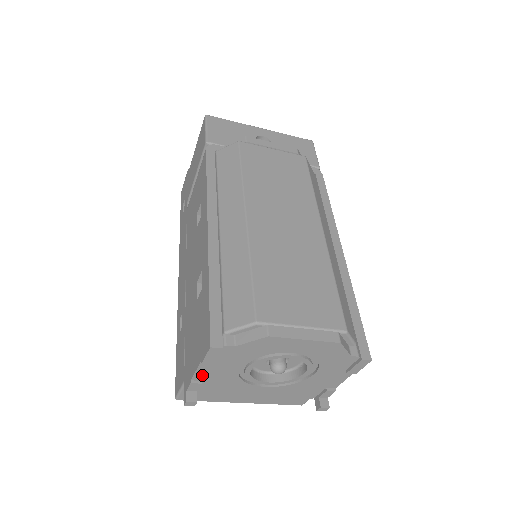
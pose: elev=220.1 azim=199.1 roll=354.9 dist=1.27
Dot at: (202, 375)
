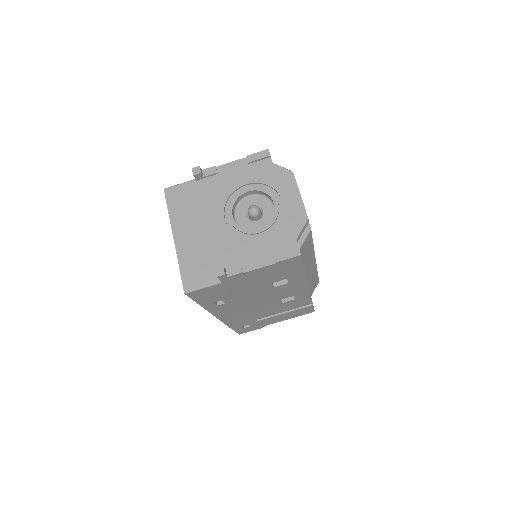
Dot at: (226, 169)
